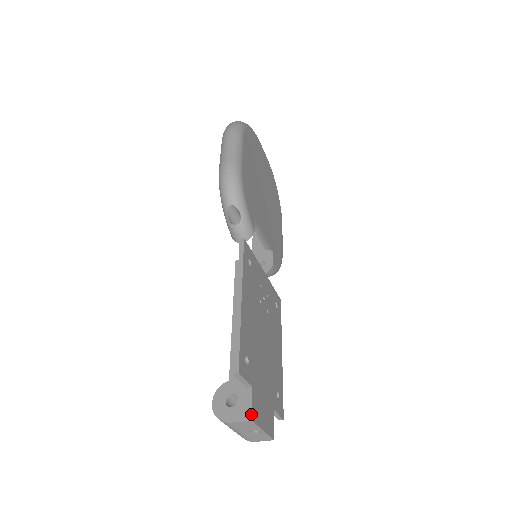
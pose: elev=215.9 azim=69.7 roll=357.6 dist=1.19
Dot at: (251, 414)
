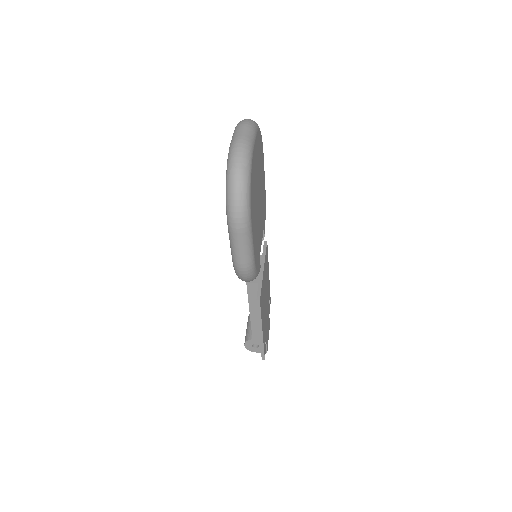
Dot at: occluded
